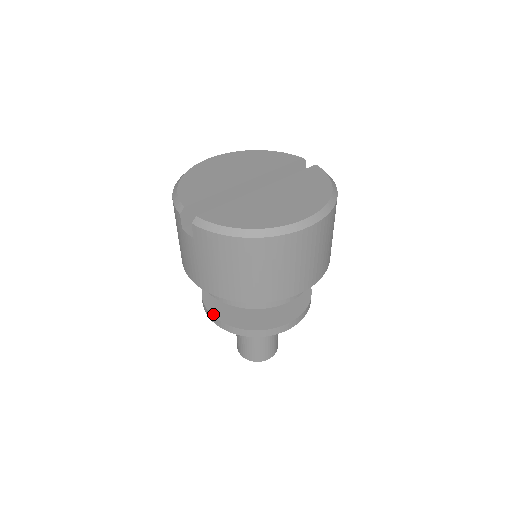
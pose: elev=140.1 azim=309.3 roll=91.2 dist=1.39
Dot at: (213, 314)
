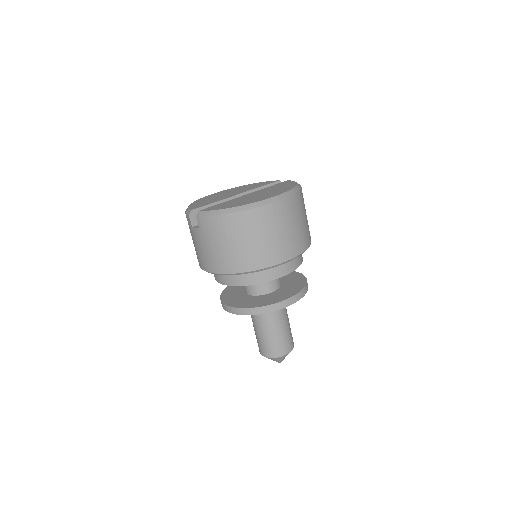
Dot at: (228, 305)
